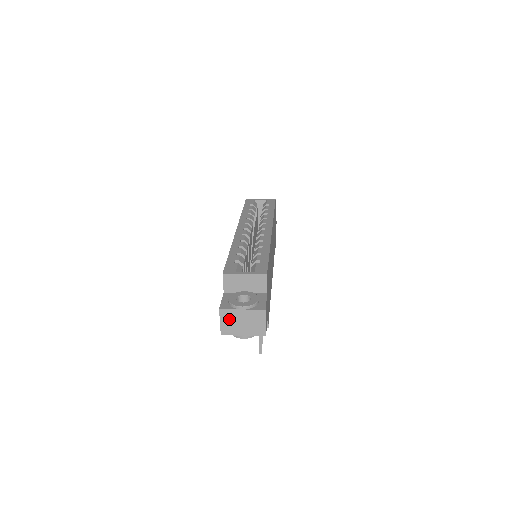
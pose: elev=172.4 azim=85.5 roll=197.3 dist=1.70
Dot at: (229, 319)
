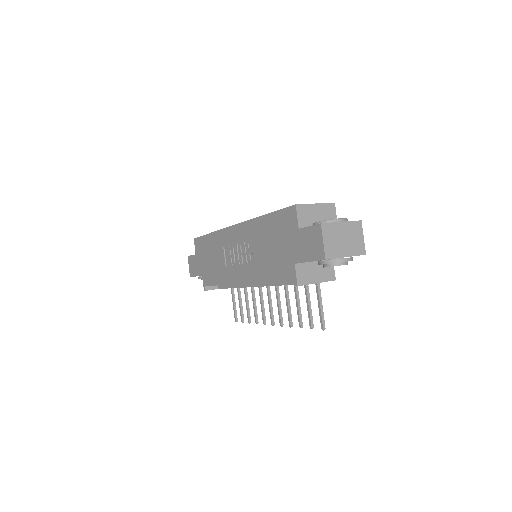
Dot at: (331, 236)
